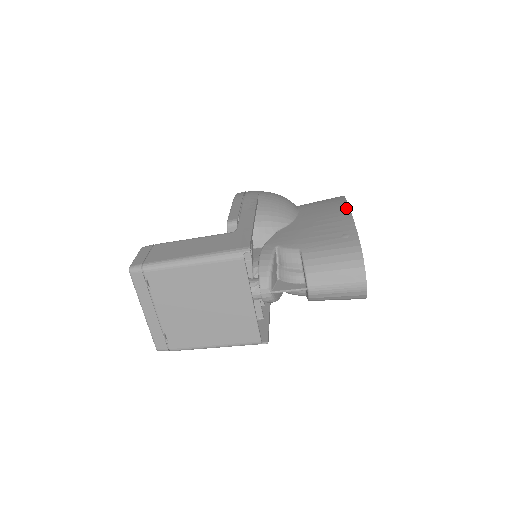
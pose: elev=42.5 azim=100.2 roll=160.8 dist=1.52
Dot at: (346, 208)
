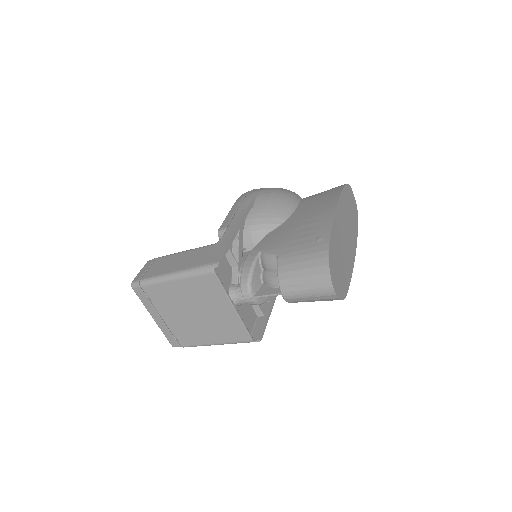
Dot at: (334, 204)
